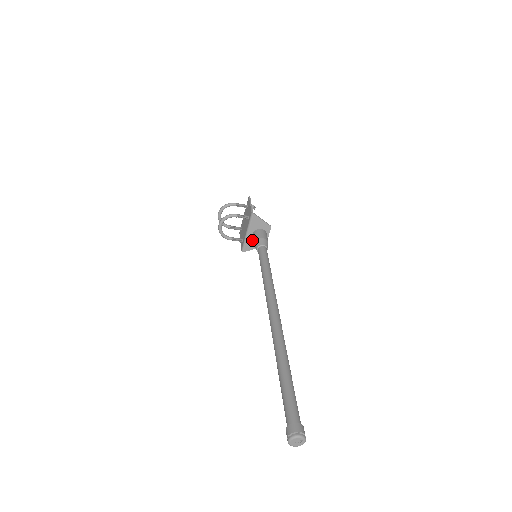
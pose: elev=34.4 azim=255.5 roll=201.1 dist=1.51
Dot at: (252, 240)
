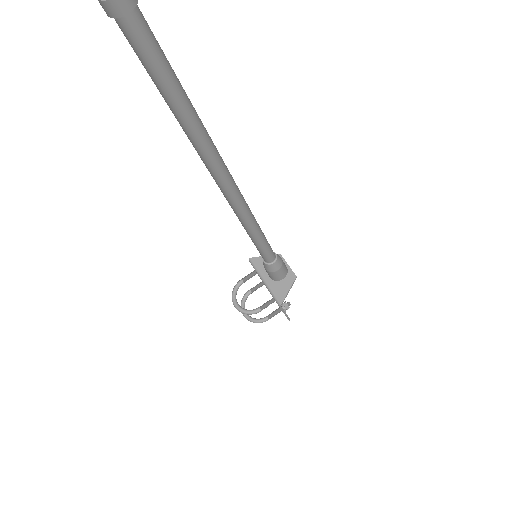
Dot at: (276, 284)
